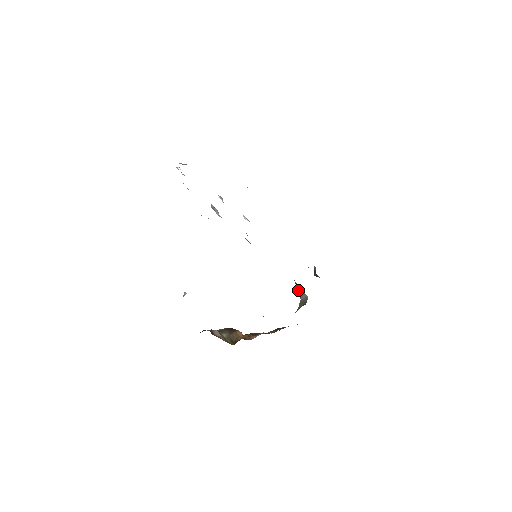
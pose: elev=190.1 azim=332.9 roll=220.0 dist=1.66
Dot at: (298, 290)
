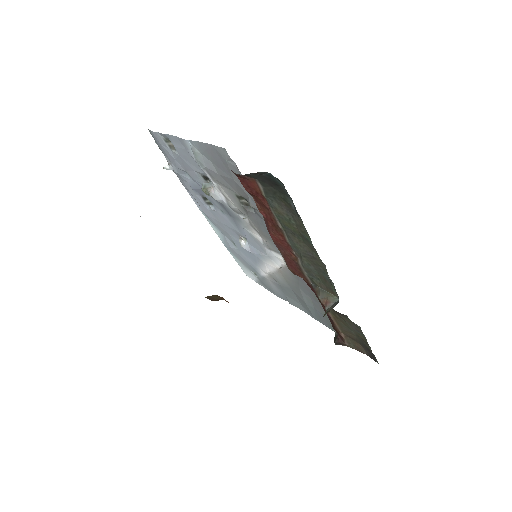
Dot at: (321, 298)
